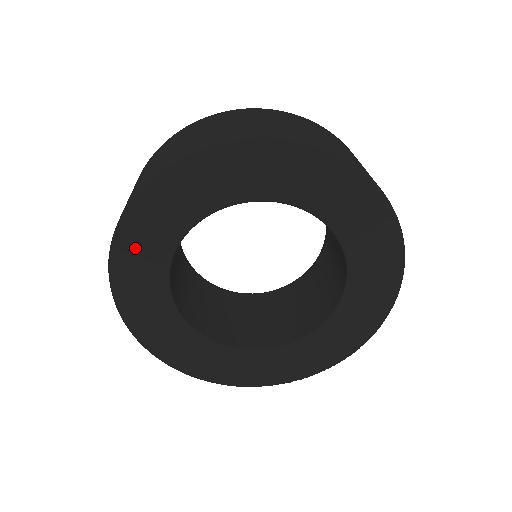
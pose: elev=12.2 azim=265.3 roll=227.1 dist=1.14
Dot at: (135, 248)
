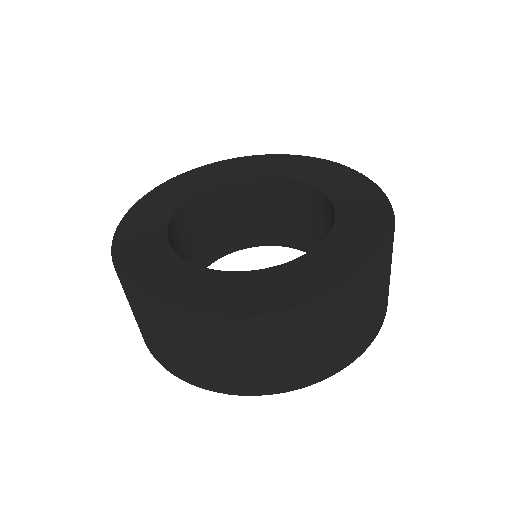
Dot at: occluded
